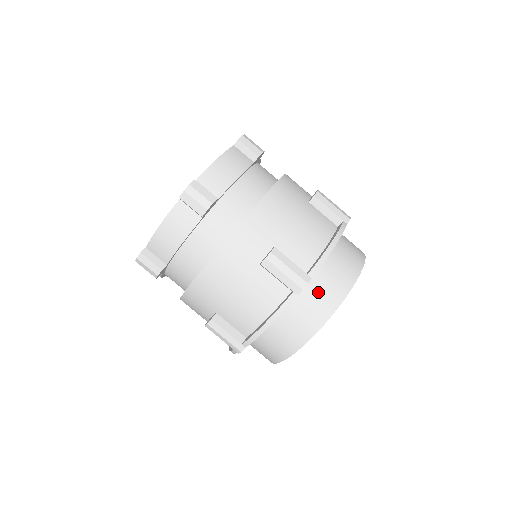
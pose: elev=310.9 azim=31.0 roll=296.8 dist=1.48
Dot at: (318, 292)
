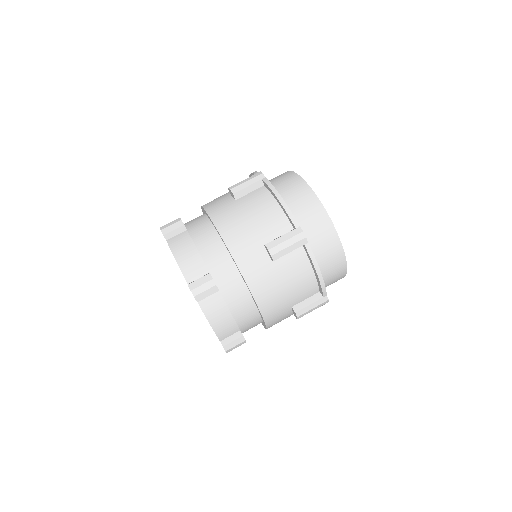
Dot at: (310, 225)
